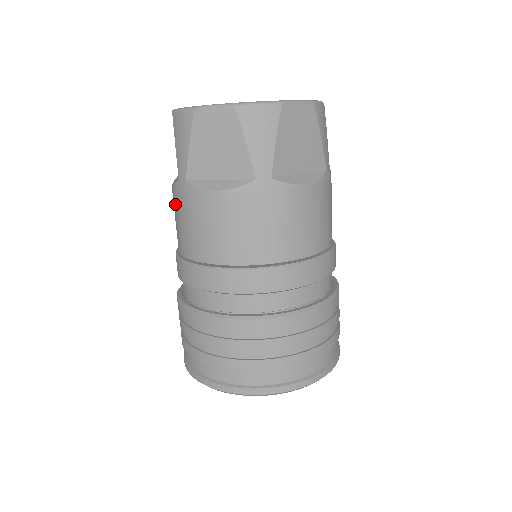
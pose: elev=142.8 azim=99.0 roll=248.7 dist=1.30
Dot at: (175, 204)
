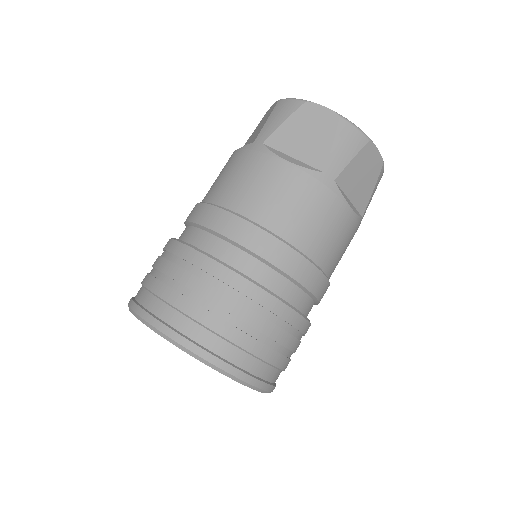
Dot at: occluded
